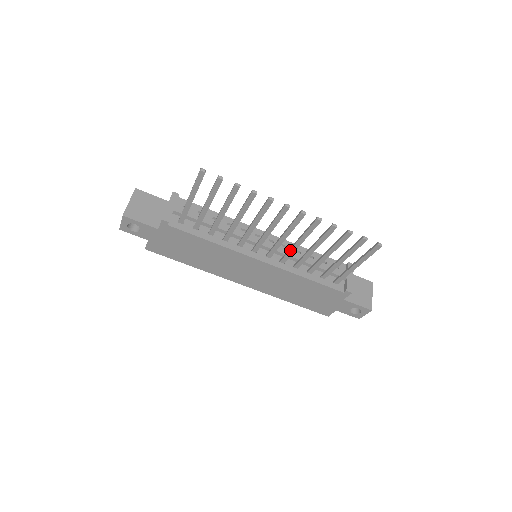
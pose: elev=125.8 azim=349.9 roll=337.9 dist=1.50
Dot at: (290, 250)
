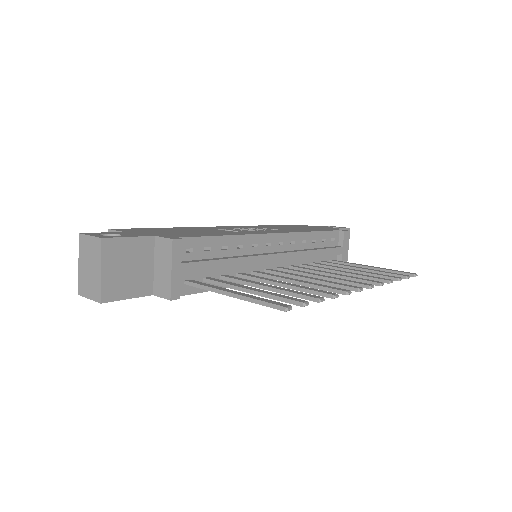
Dot at: occluded
